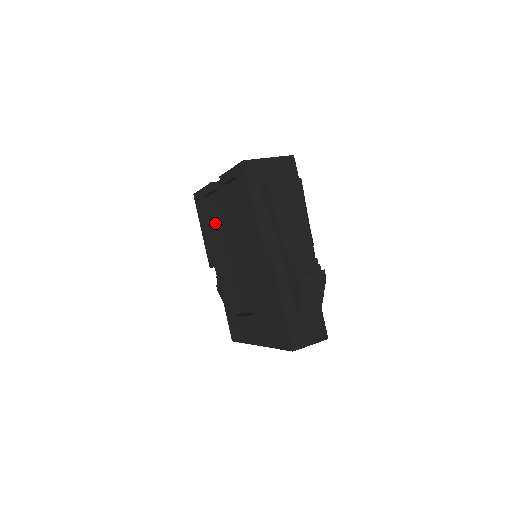
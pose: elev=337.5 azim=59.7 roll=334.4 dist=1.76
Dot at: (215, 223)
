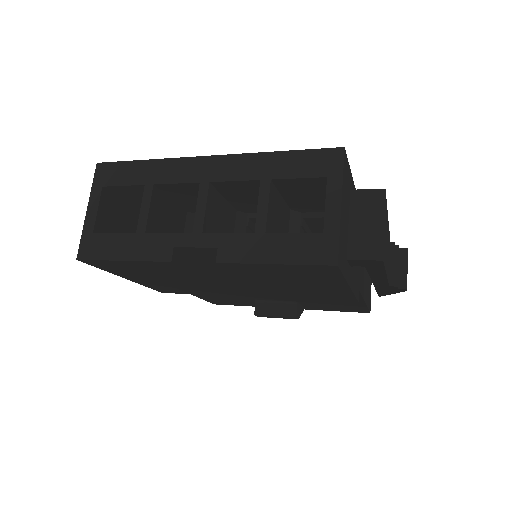
Dot at: (164, 267)
